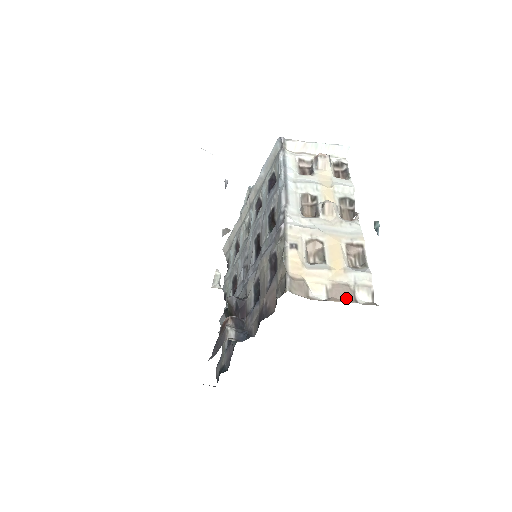
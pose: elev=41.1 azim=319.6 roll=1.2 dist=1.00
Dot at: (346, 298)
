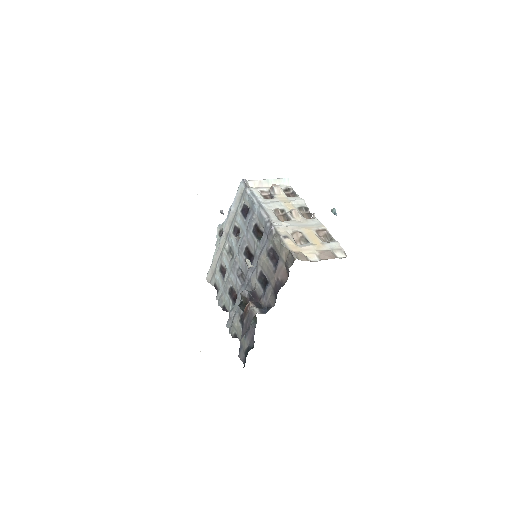
Dot at: (331, 257)
